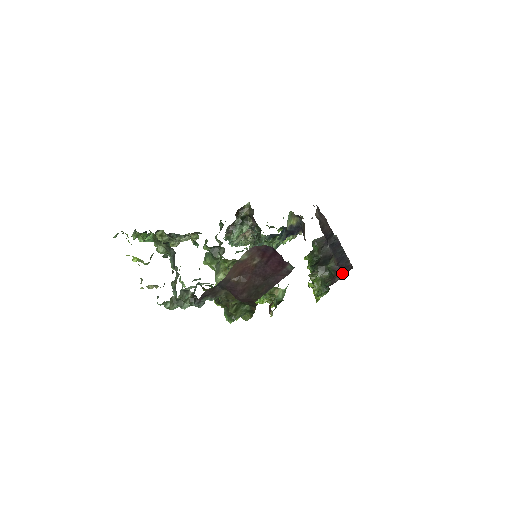
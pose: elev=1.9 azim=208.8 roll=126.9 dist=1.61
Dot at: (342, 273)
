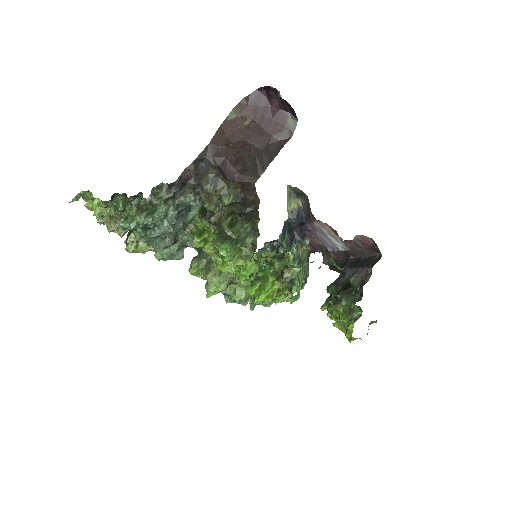
Dot at: (370, 267)
